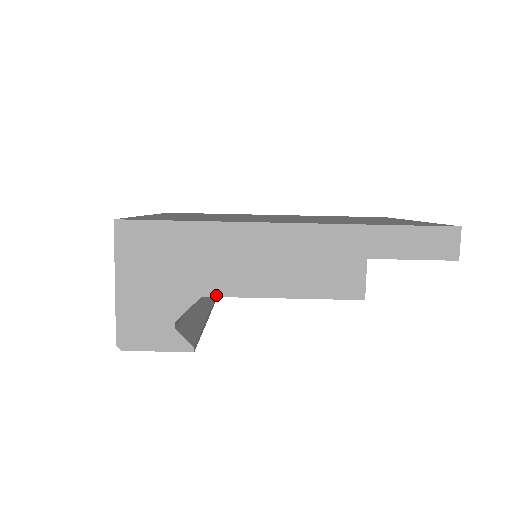
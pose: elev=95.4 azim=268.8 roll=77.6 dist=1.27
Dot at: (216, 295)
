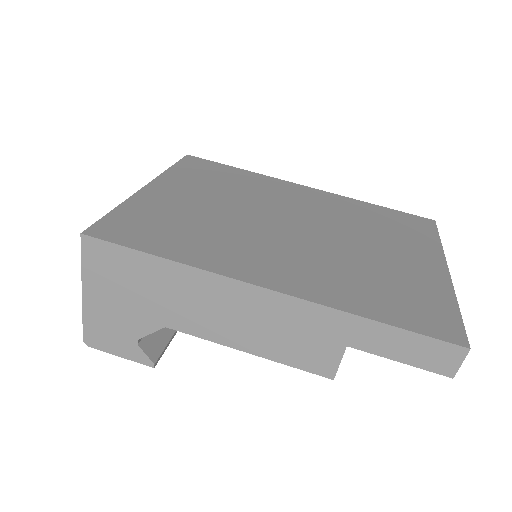
Dot at: (180, 330)
